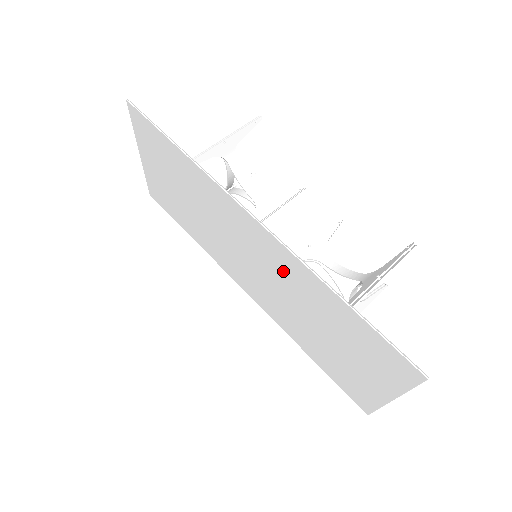
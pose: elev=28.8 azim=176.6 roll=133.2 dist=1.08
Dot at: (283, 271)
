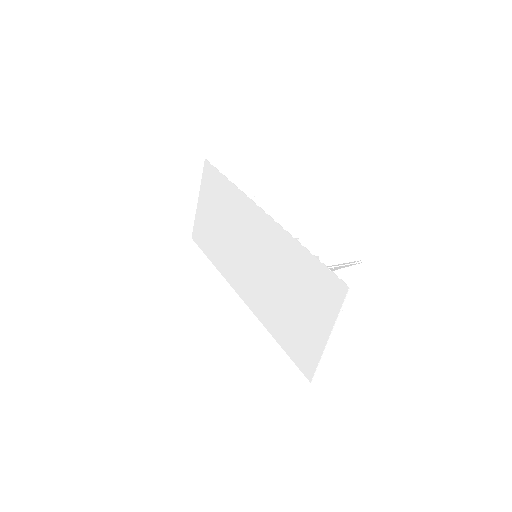
Dot at: (272, 249)
